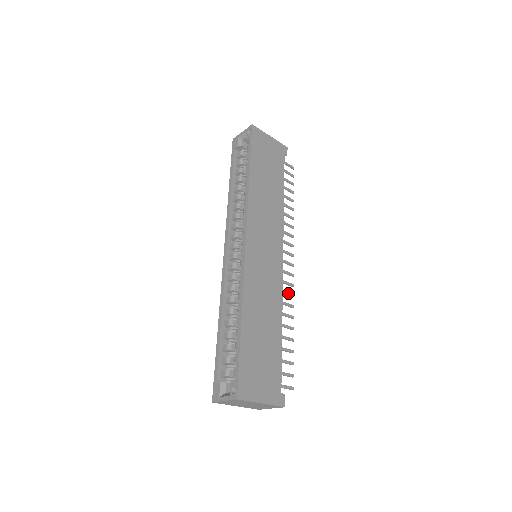
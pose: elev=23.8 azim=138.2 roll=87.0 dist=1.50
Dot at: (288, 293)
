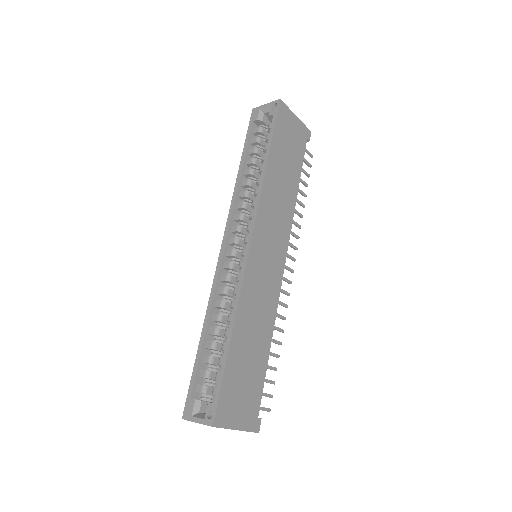
Dot at: (283, 303)
